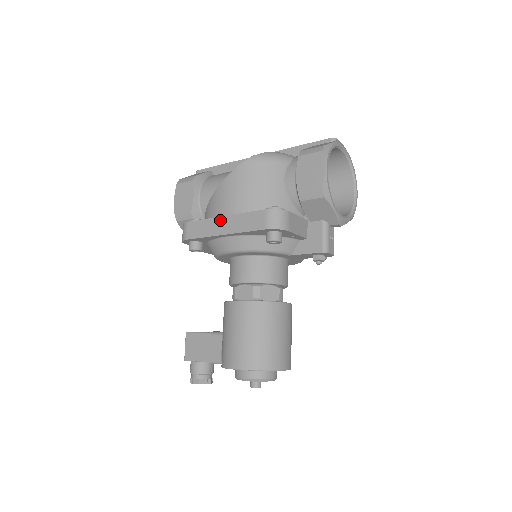
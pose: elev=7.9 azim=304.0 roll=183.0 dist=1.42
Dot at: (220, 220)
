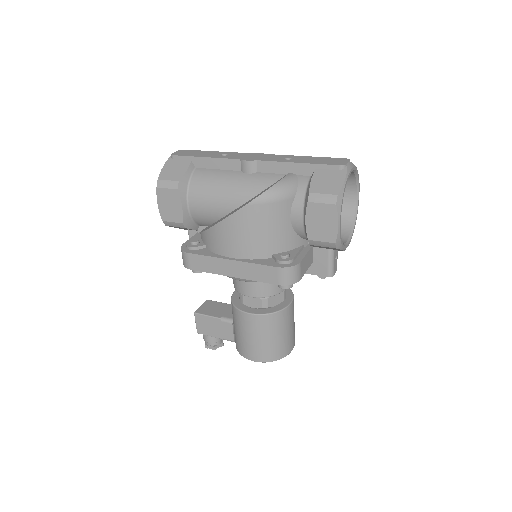
Dot at: (227, 263)
